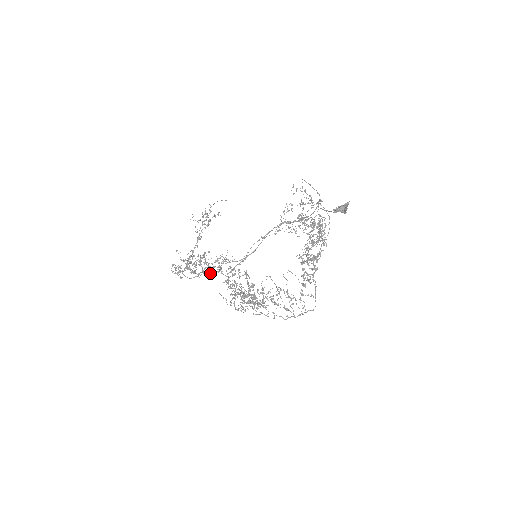
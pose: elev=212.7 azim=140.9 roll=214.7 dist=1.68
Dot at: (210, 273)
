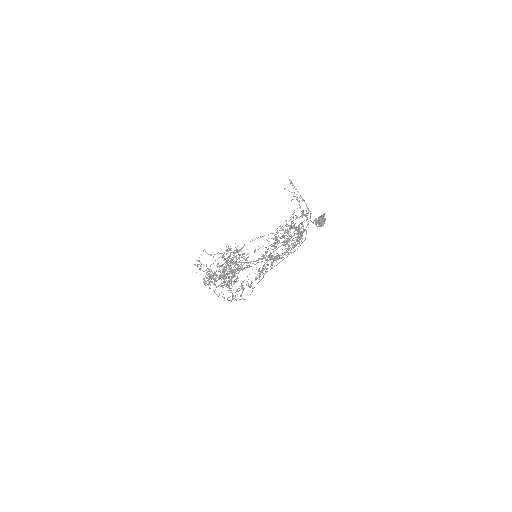
Dot at: occluded
